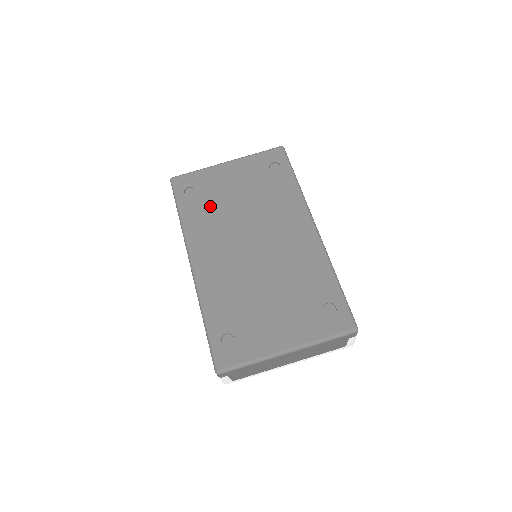
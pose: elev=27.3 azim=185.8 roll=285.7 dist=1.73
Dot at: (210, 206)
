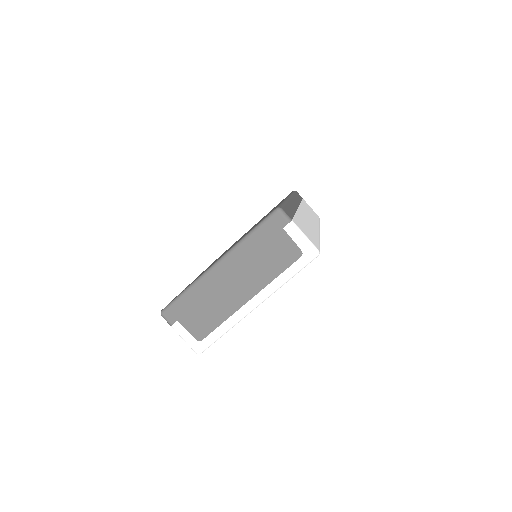
Dot at: occluded
